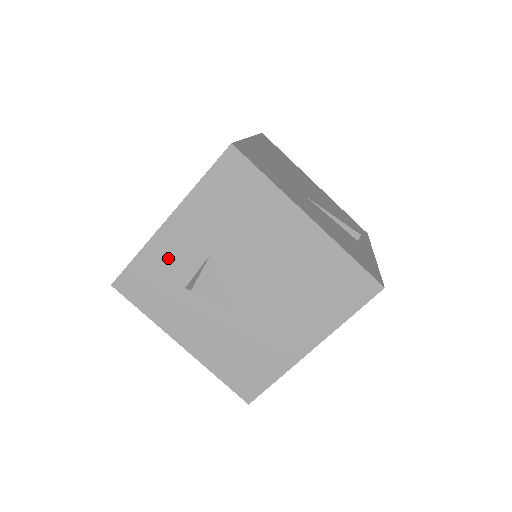
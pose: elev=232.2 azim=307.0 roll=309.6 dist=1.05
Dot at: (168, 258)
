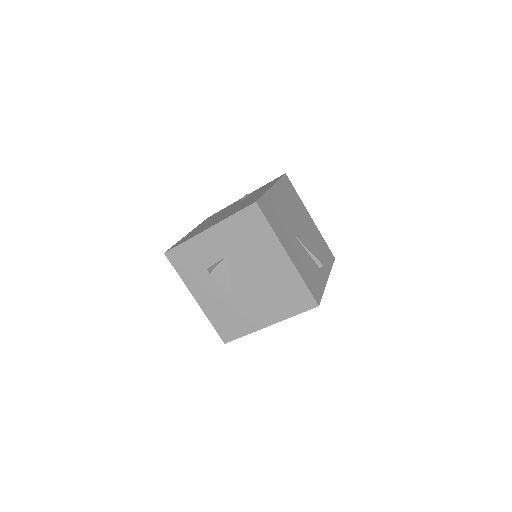
Dot at: (202, 250)
